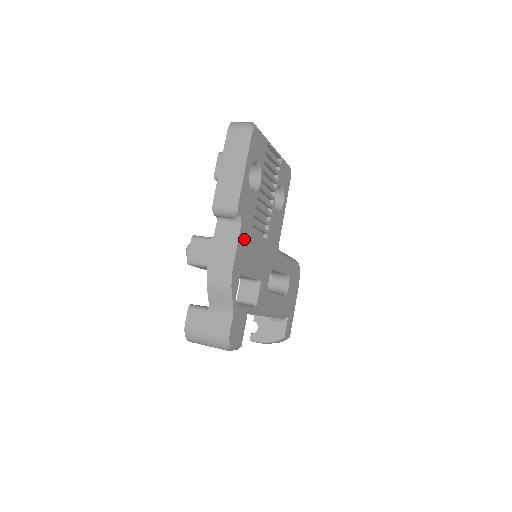
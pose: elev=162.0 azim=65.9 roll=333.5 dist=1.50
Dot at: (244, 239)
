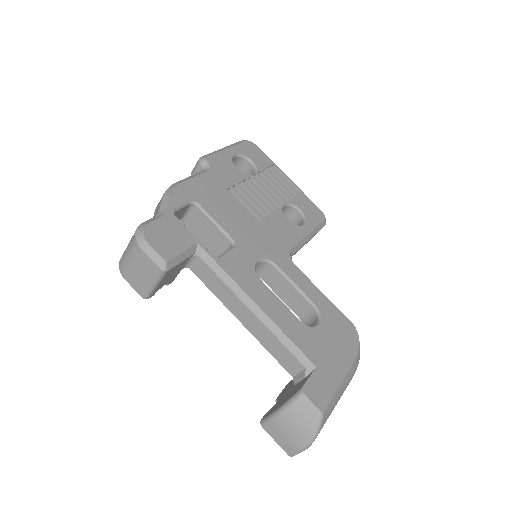
Dot at: (211, 184)
